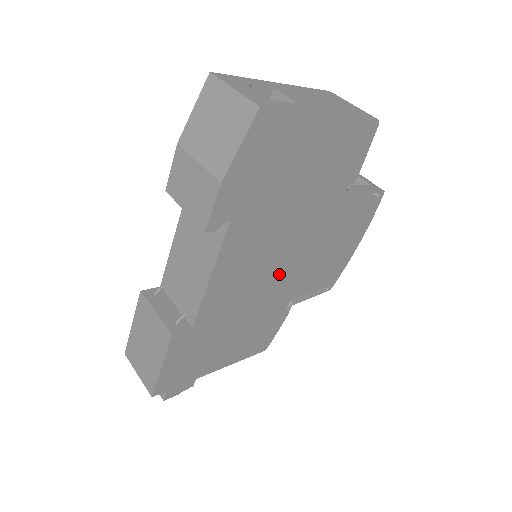
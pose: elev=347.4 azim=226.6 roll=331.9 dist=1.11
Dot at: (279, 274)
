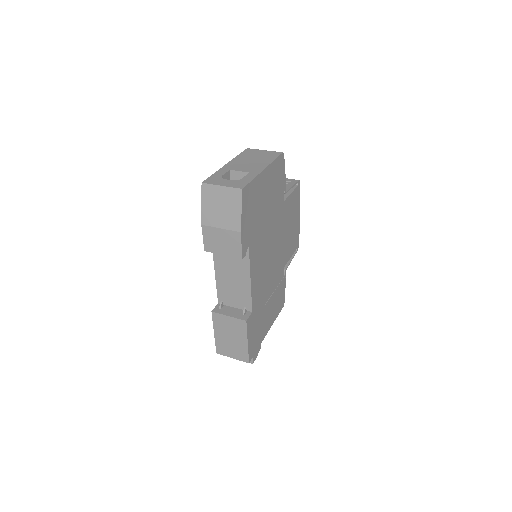
Dot at: (274, 258)
